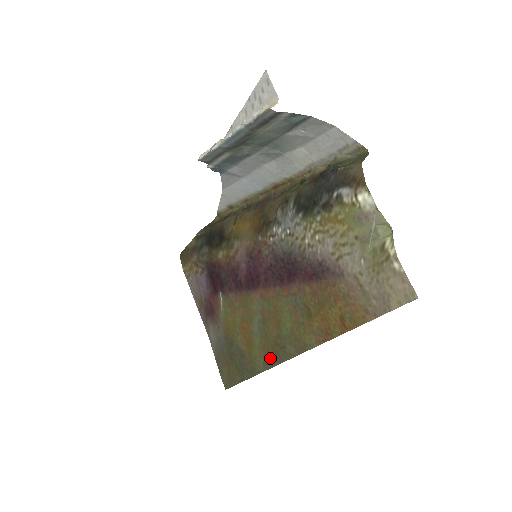
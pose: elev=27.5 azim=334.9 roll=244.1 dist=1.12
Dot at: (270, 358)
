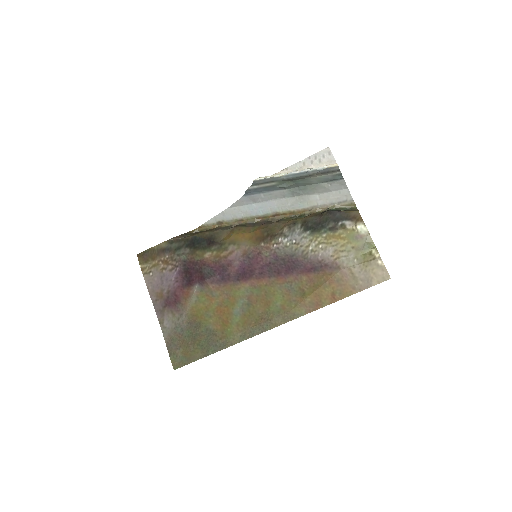
Dot at: (251, 330)
